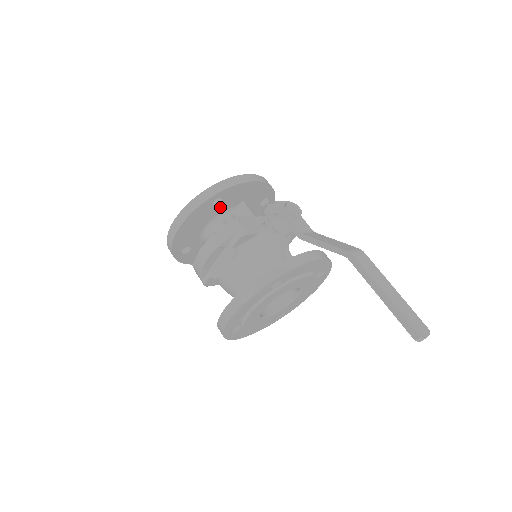
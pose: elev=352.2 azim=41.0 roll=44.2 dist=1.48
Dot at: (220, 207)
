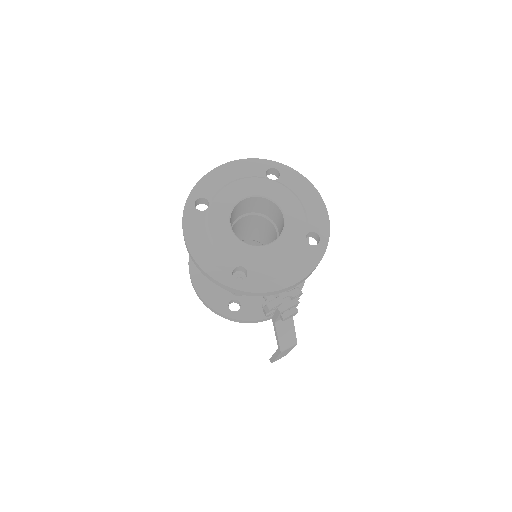
Dot at: occluded
